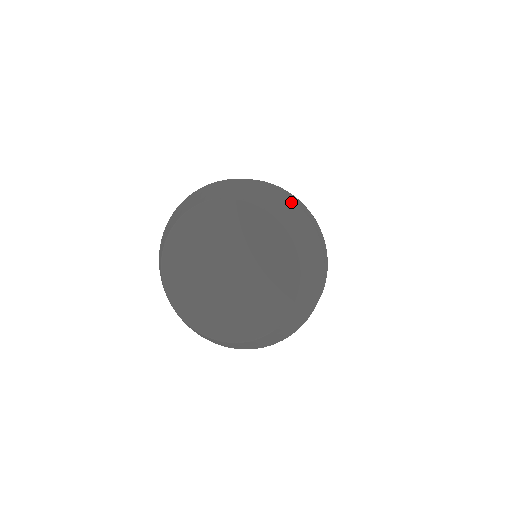
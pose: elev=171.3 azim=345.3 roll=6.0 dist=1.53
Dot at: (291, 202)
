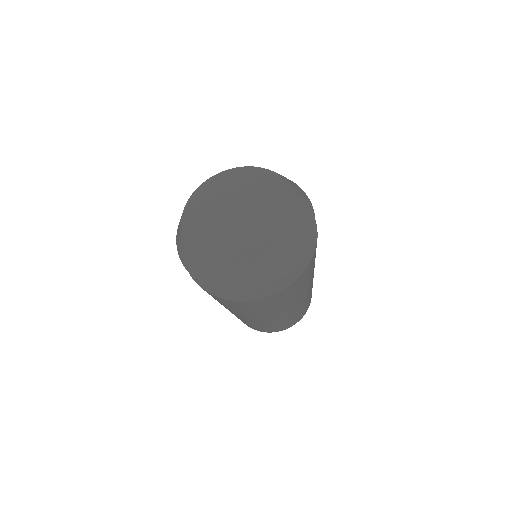
Dot at: (313, 216)
